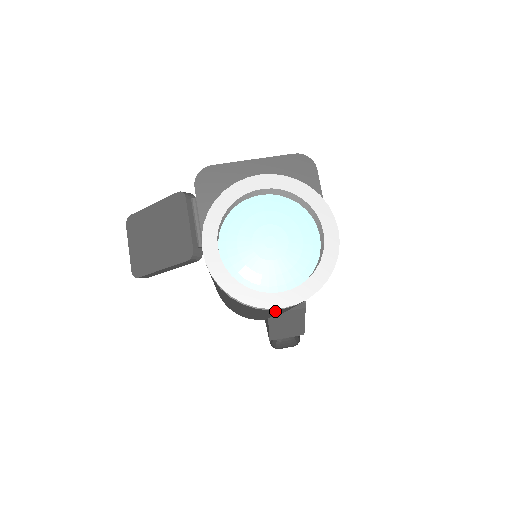
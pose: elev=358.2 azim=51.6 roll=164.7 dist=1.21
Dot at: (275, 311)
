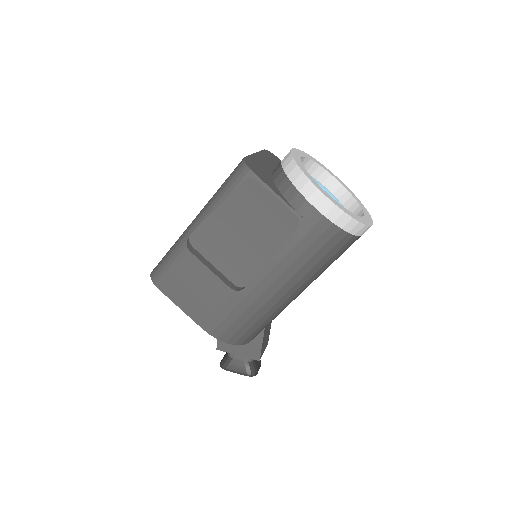
Dot at: occluded
